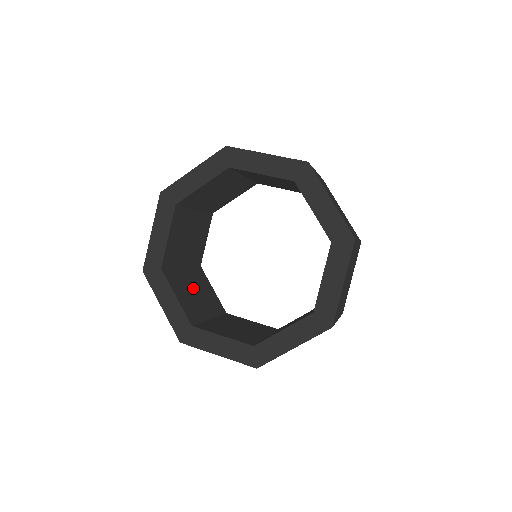
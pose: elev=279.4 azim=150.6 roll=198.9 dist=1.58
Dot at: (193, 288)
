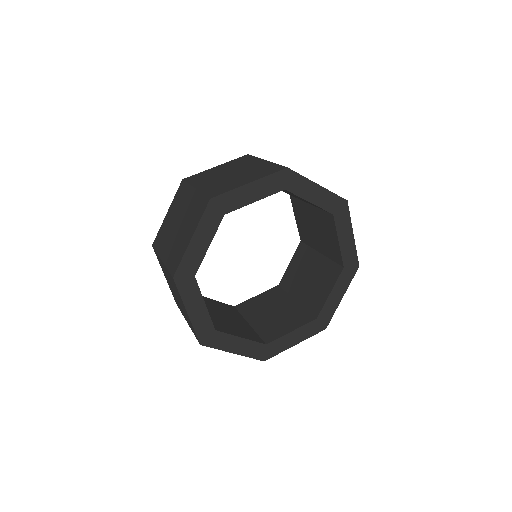
Dot at: occluded
